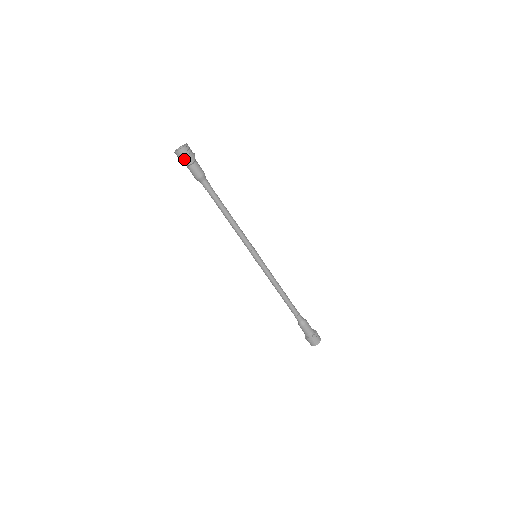
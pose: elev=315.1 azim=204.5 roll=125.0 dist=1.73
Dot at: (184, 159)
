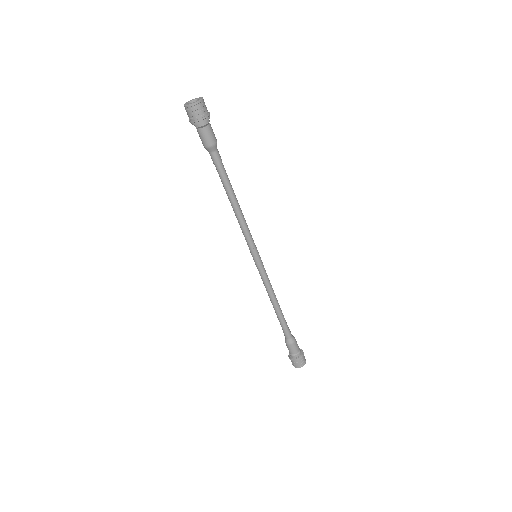
Dot at: (190, 118)
